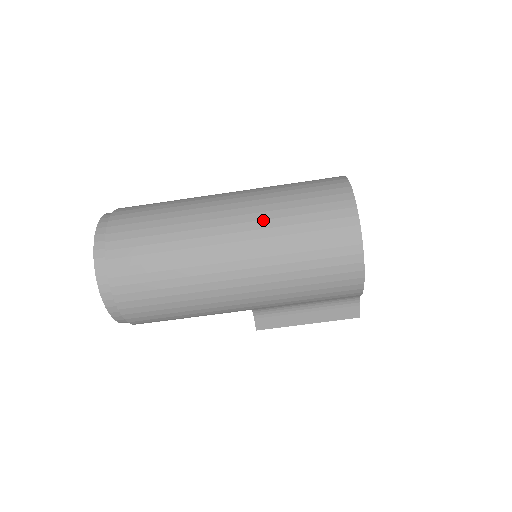
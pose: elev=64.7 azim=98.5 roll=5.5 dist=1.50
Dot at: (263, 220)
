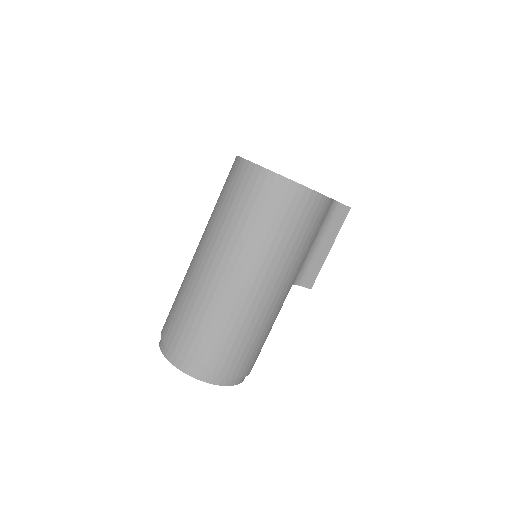
Dot at: (230, 240)
